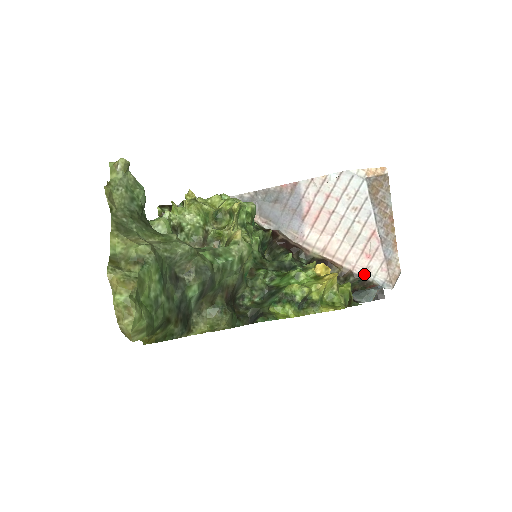
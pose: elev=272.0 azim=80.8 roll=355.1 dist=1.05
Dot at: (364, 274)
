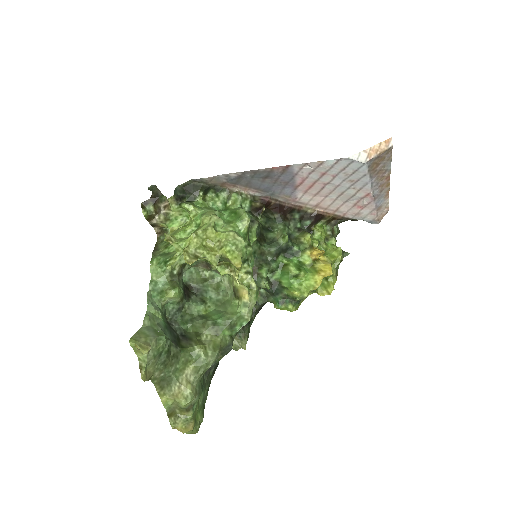
Dot at: (354, 217)
